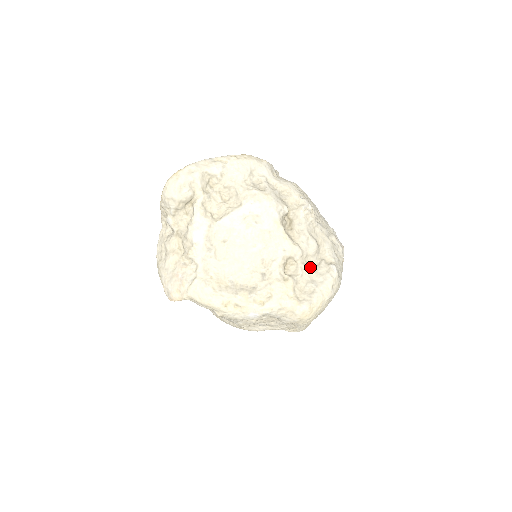
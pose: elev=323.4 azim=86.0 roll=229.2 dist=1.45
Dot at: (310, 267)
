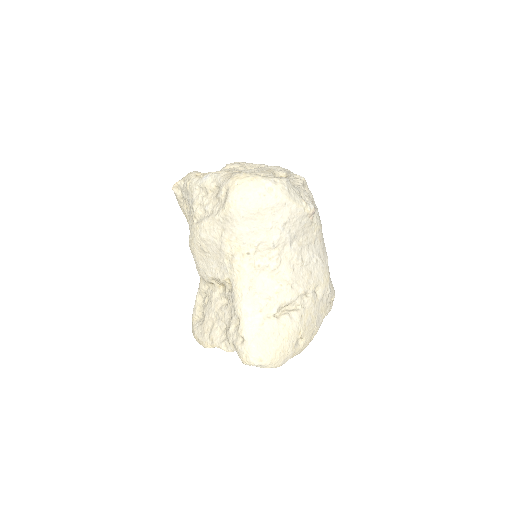
Dot at: occluded
